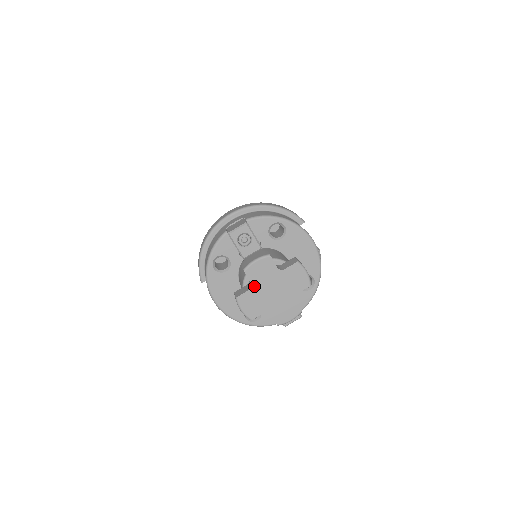
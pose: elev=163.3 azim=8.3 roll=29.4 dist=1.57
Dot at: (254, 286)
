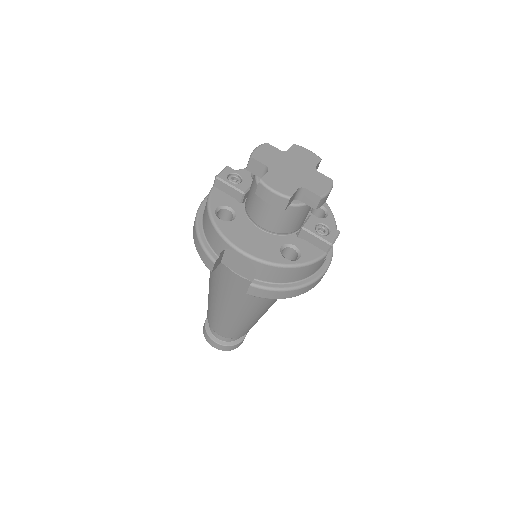
Dot at: (270, 168)
